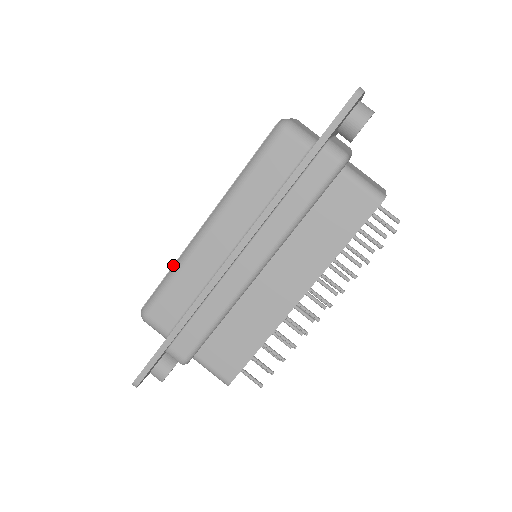
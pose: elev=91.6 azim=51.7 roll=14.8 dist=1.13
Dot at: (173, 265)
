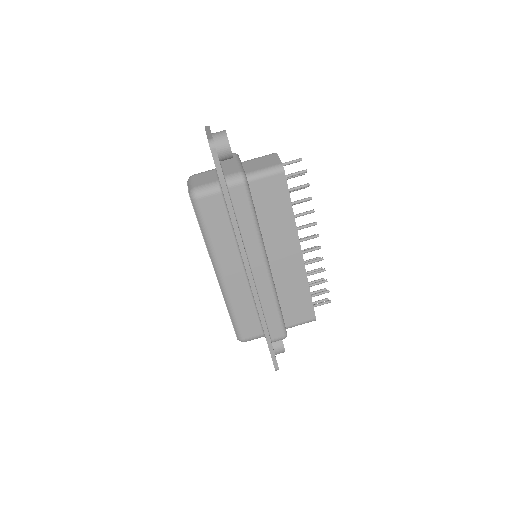
Dot at: (227, 308)
